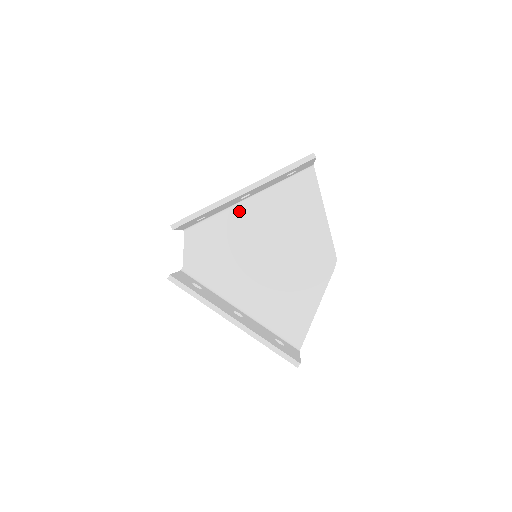
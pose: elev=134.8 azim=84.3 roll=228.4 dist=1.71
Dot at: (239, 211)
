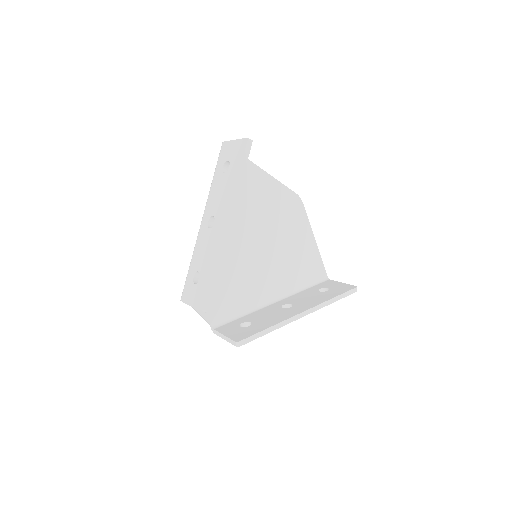
Dot at: occluded
